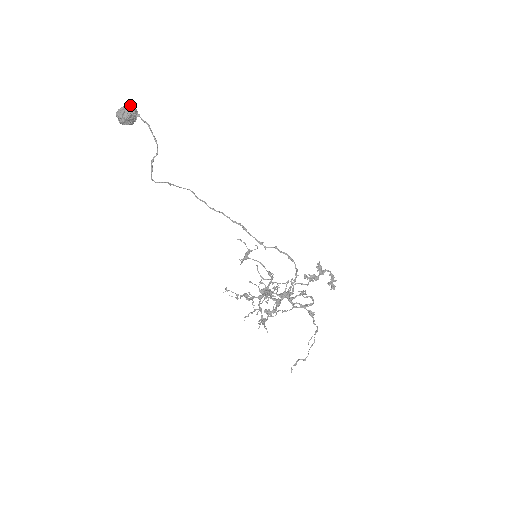
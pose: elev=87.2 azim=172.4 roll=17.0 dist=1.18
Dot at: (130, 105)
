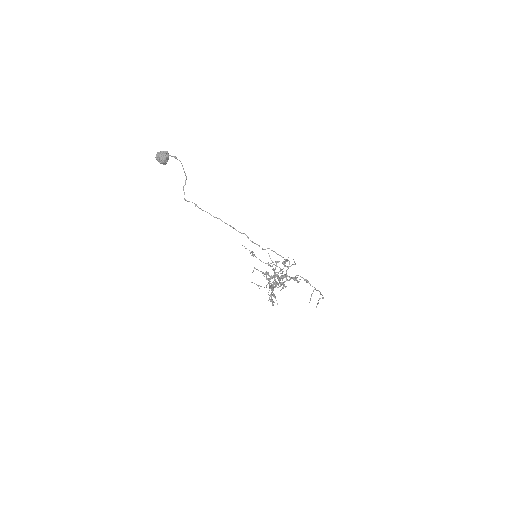
Dot at: occluded
